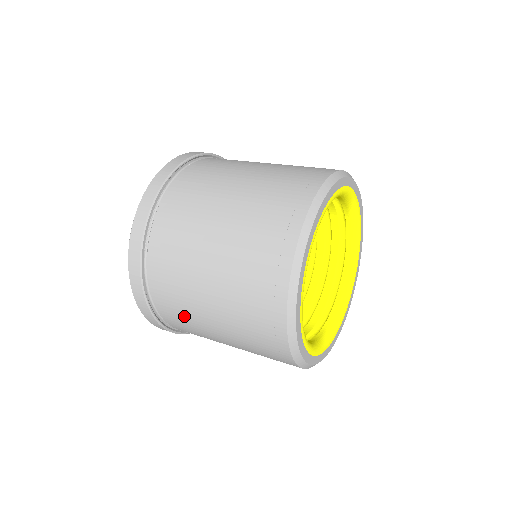
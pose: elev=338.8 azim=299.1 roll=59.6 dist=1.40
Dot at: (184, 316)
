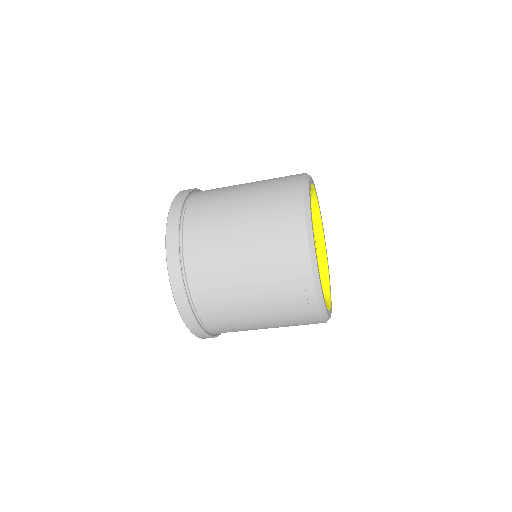
Dot at: (226, 312)
